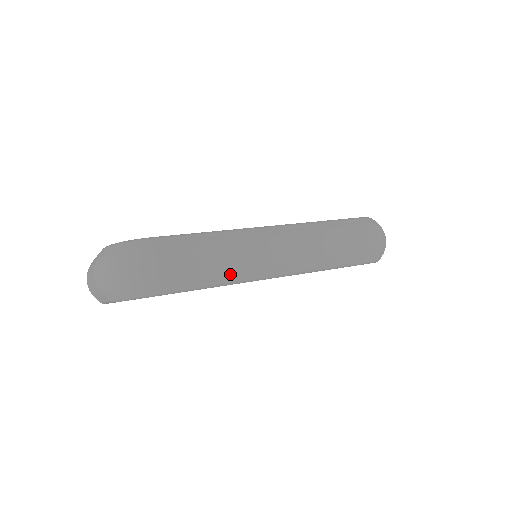
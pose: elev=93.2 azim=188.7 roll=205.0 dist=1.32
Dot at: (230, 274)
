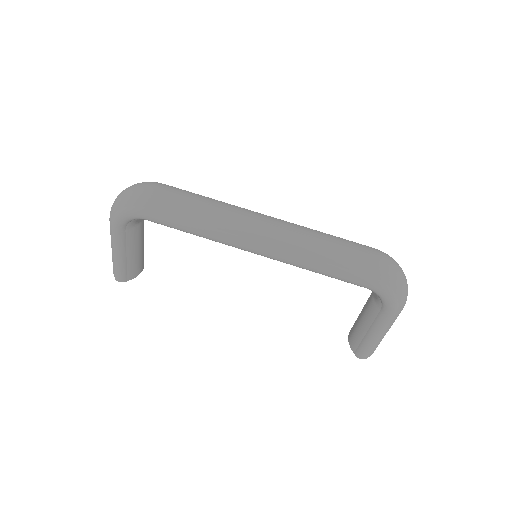
Dot at: (211, 221)
